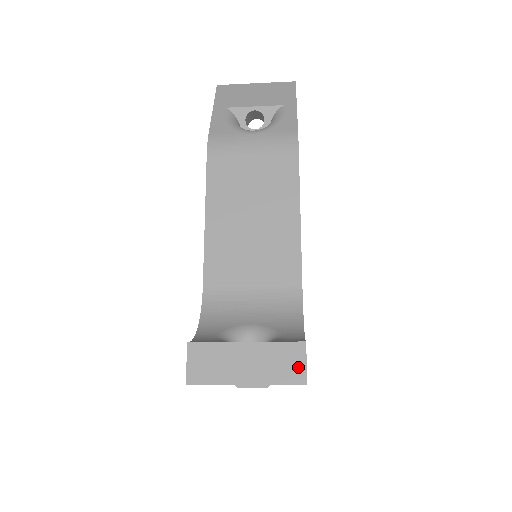
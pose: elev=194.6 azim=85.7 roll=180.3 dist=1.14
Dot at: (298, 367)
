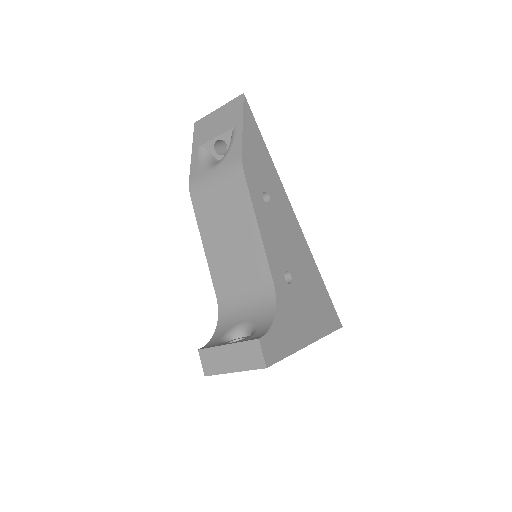
Dot at: (258, 357)
